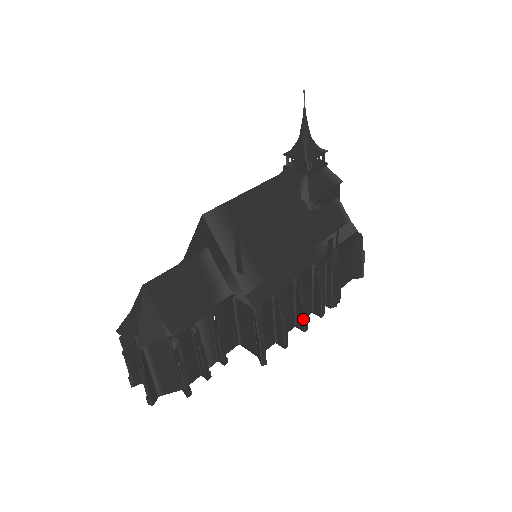
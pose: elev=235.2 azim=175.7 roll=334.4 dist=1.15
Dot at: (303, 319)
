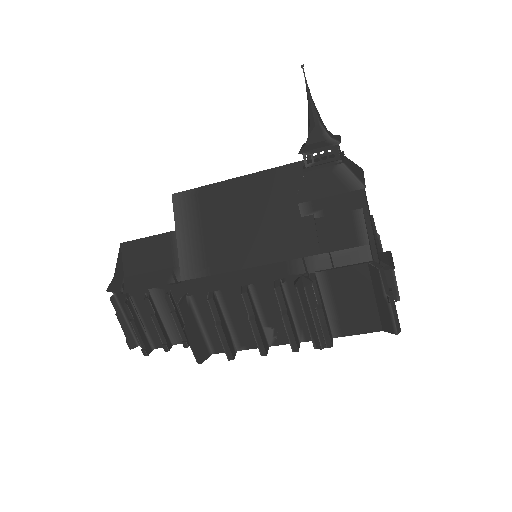
Dot at: (255, 339)
